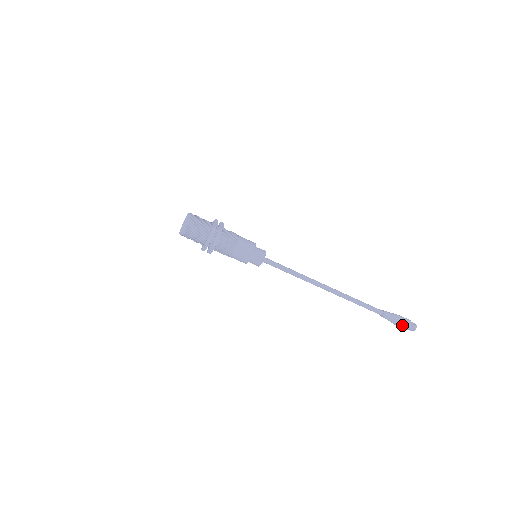
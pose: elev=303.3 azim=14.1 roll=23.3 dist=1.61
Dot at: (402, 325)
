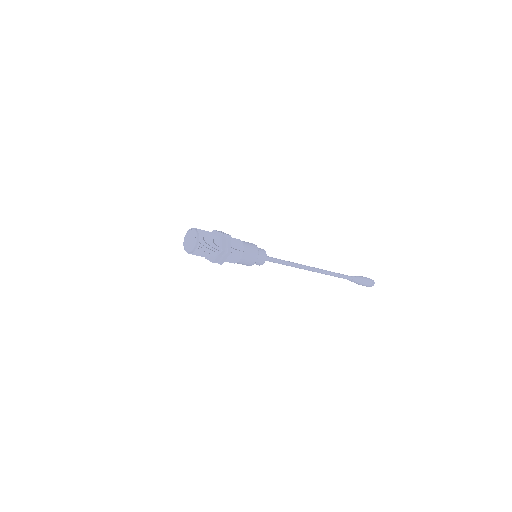
Dot at: (364, 285)
